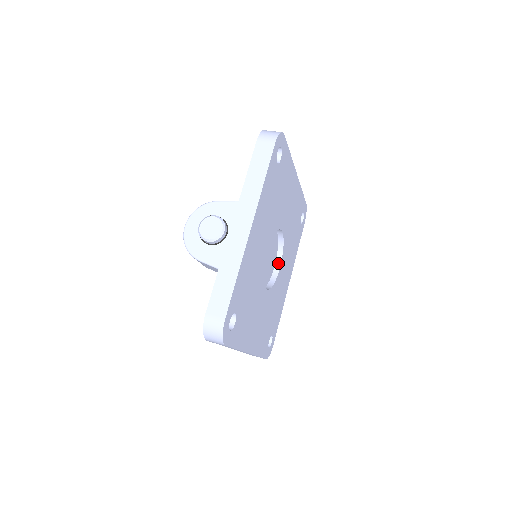
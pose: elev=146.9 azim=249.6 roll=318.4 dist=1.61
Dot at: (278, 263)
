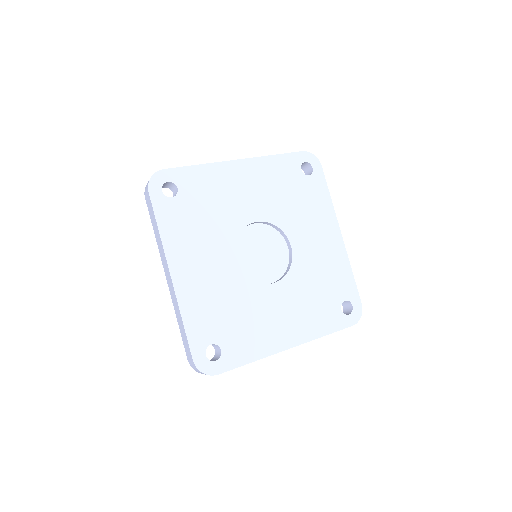
Dot at: (275, 282)
